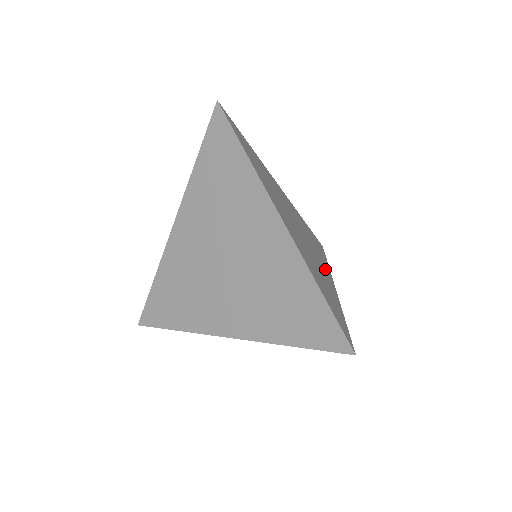
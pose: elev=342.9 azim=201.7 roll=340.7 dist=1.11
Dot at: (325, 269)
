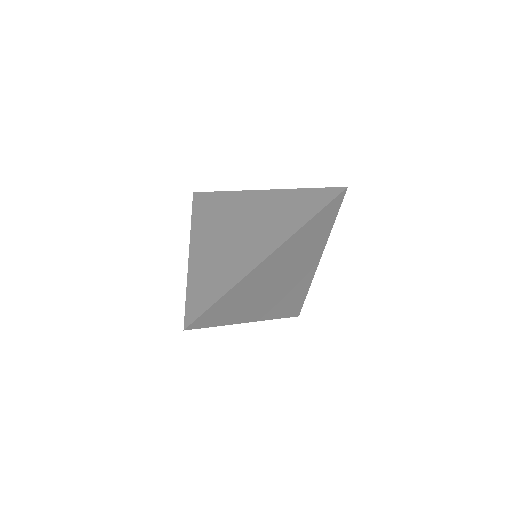
Dot at: occluded
